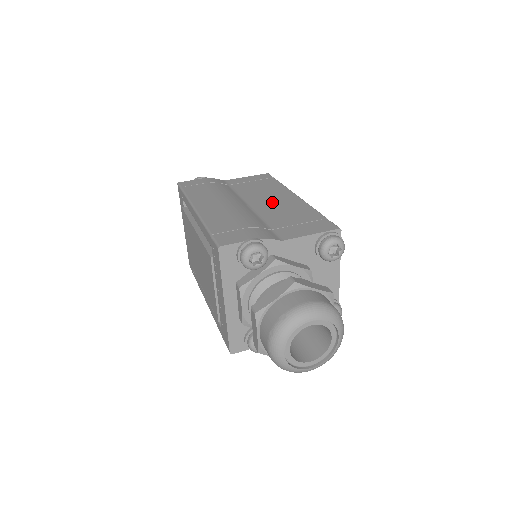
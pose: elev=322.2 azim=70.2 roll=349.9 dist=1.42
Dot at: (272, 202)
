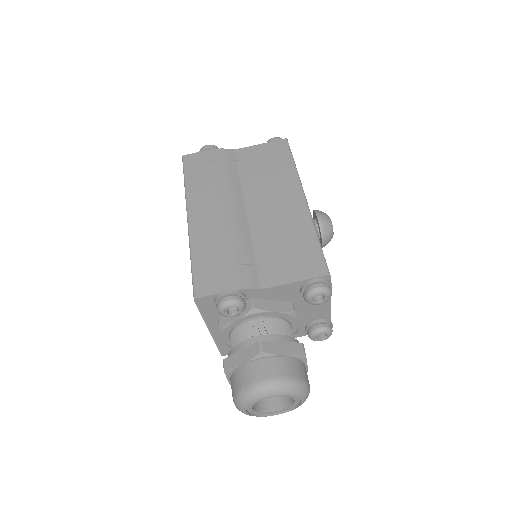
Dot at: (273, 207)
